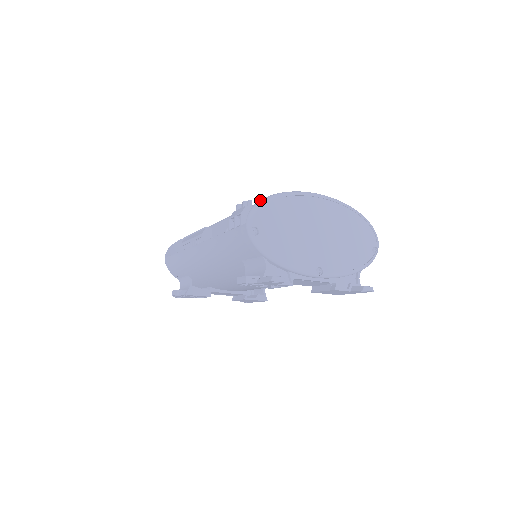
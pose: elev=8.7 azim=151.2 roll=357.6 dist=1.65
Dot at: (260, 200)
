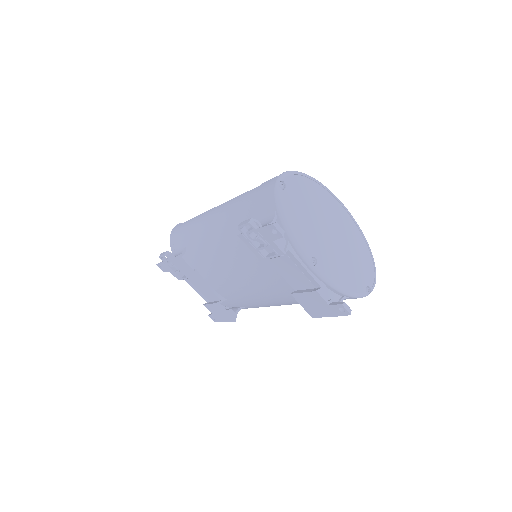
Dot at: occluded
